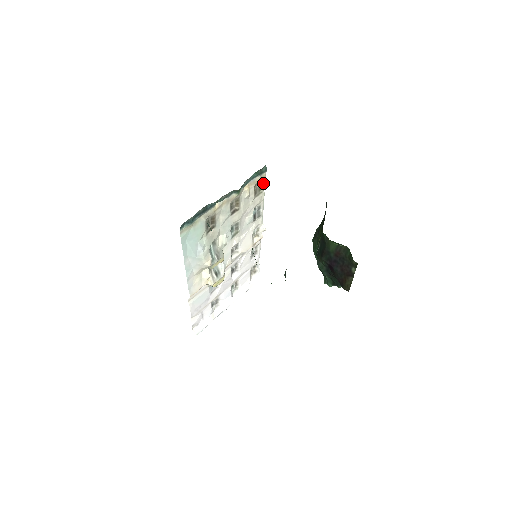
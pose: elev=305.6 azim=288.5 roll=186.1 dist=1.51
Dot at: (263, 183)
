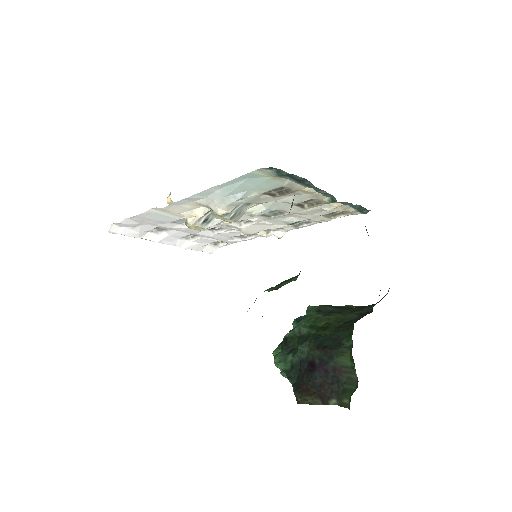
Dot at: (344, 215)
